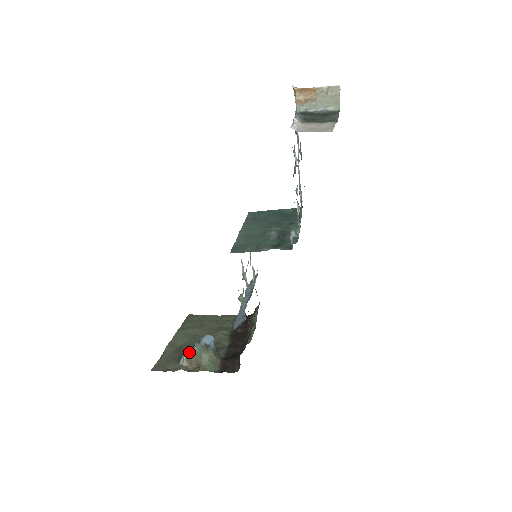
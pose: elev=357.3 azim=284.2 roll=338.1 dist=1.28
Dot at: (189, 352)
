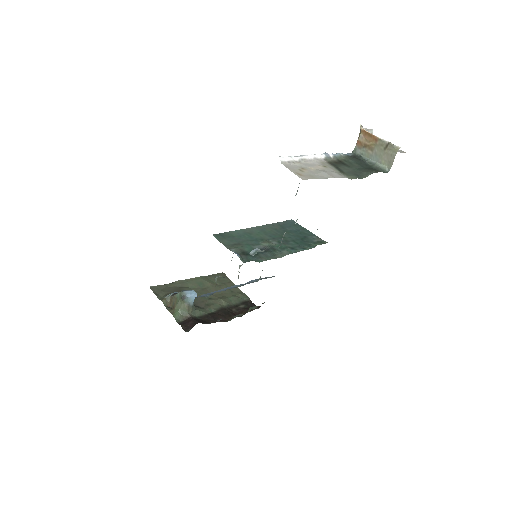
Dot at: (176, 293)
